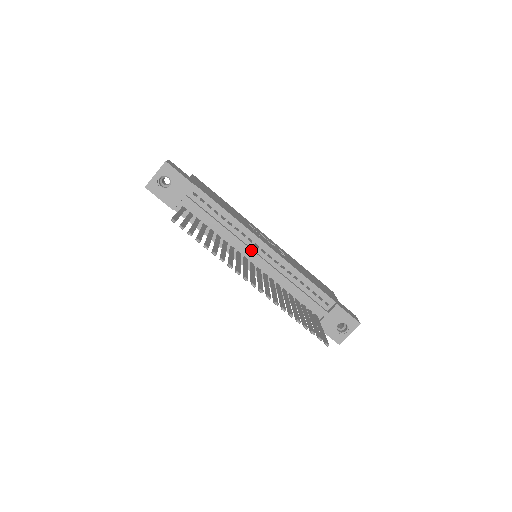
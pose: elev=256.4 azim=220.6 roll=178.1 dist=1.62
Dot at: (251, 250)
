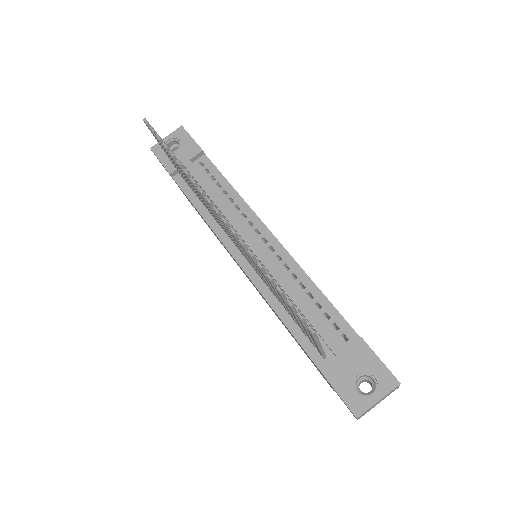
Dot at: (247, 232)
